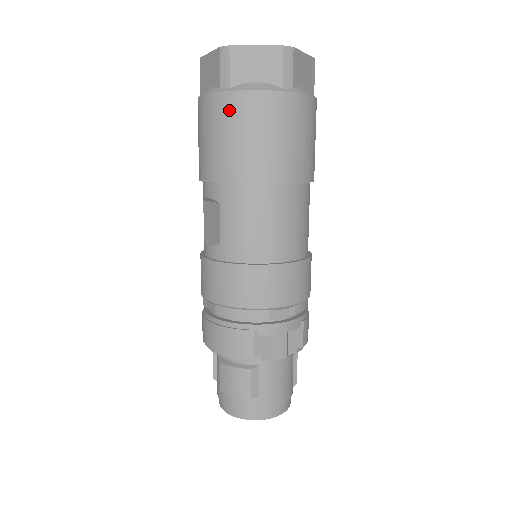
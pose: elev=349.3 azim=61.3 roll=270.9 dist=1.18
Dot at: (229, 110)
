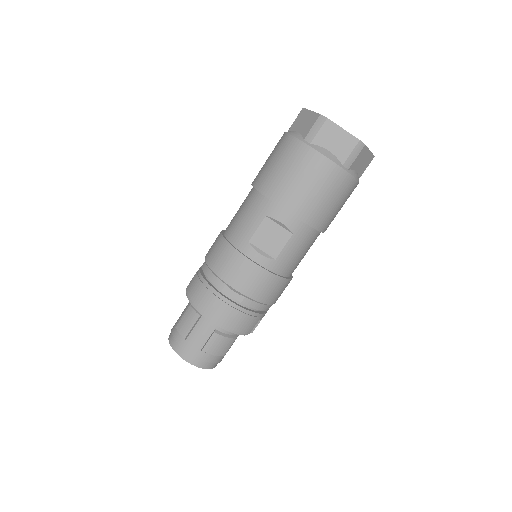
Dot at: (341, 184)
